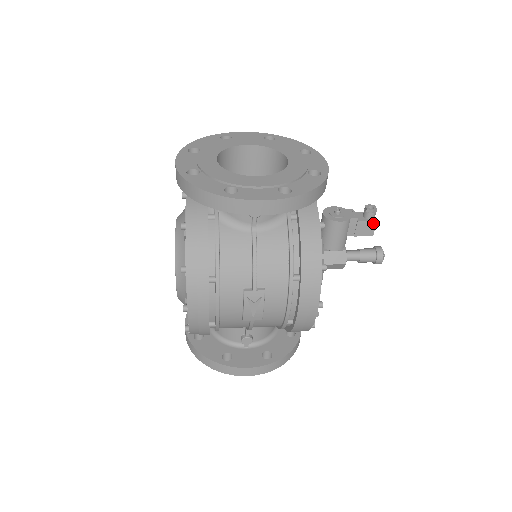
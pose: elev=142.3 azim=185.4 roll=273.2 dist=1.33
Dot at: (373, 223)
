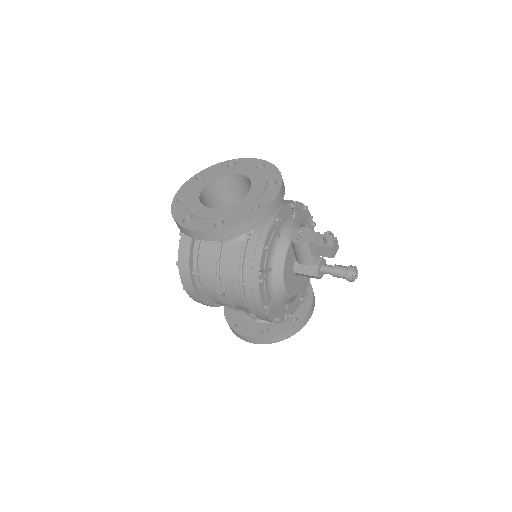
Dot at: (329, 248)
